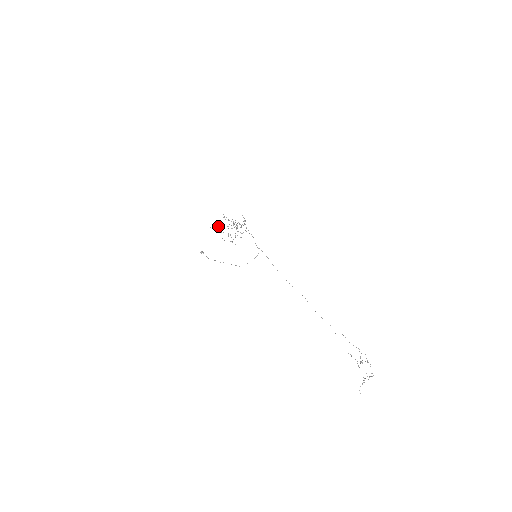
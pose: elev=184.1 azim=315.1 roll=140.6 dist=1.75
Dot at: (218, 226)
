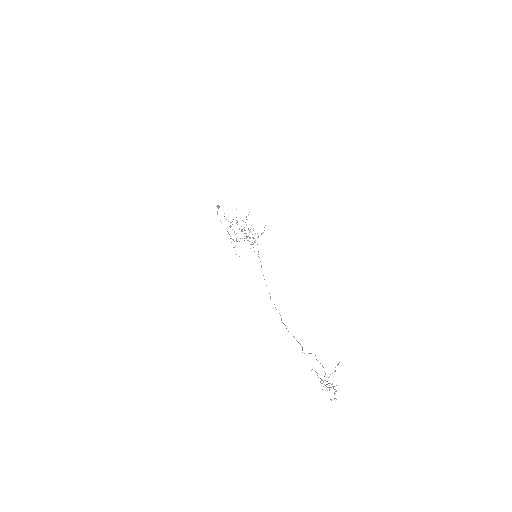
Dot at: occluded
